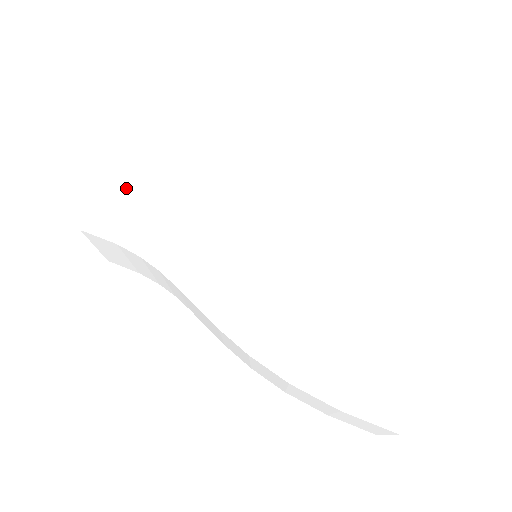
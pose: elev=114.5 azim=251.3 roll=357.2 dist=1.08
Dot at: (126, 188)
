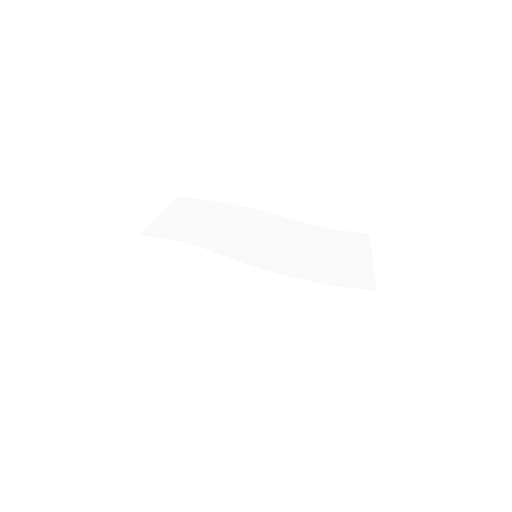
Dot at: (168, 221)
